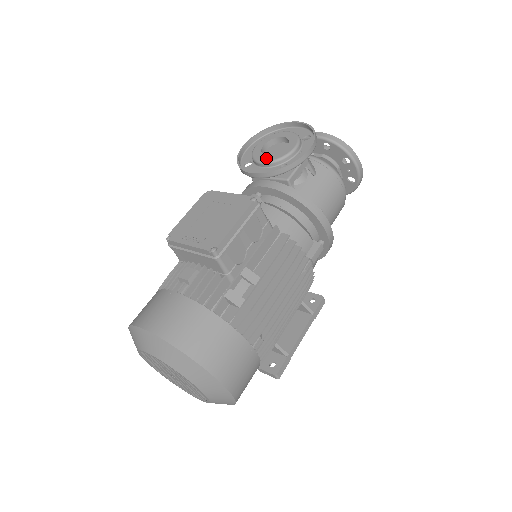
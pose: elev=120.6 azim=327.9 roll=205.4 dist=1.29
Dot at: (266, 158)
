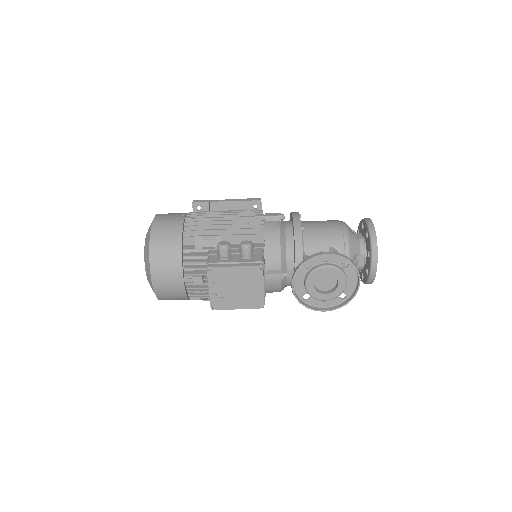
Dot at: (310, 286)
